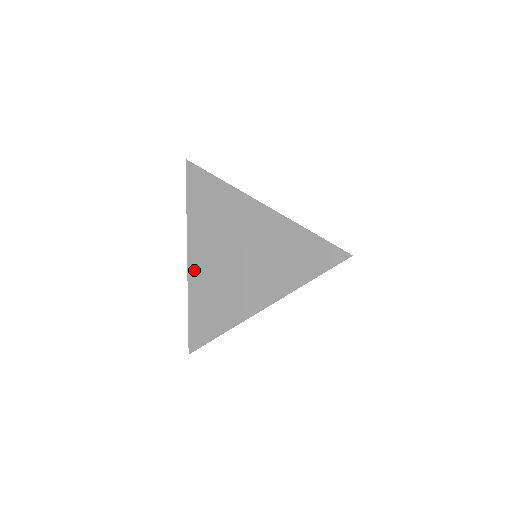
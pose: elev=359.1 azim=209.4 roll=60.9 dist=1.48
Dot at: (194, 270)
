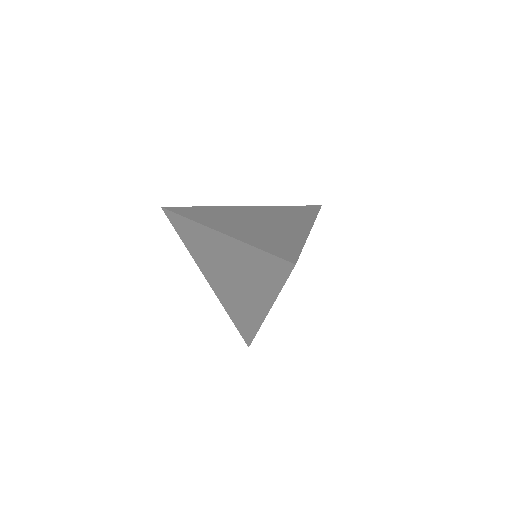
Dot at: (215, 289)
